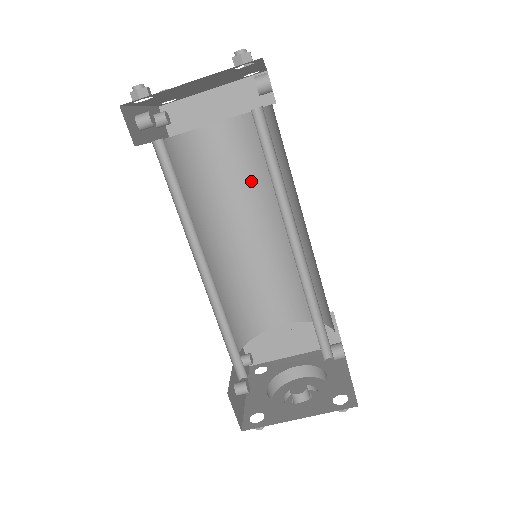
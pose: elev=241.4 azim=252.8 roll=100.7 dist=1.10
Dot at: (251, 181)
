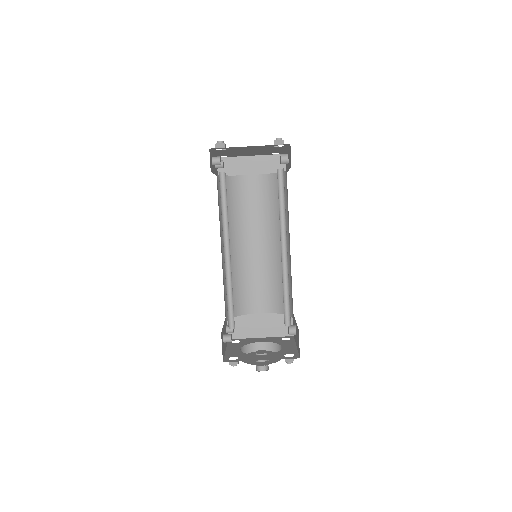
Dot at: (261, 214)
